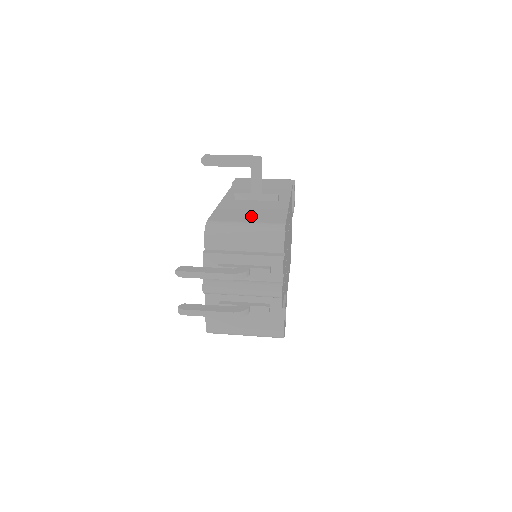
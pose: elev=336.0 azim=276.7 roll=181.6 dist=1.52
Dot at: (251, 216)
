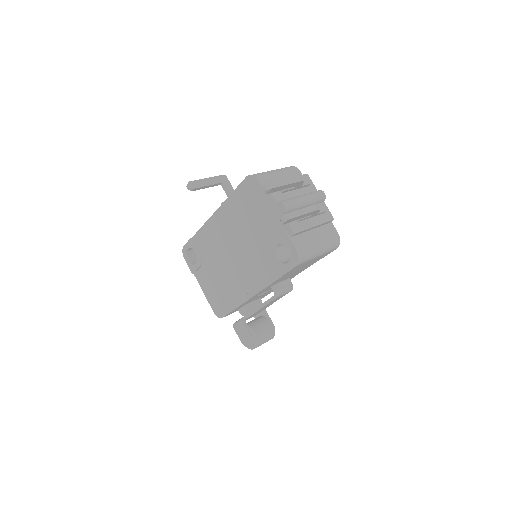
Dot at: occluded
